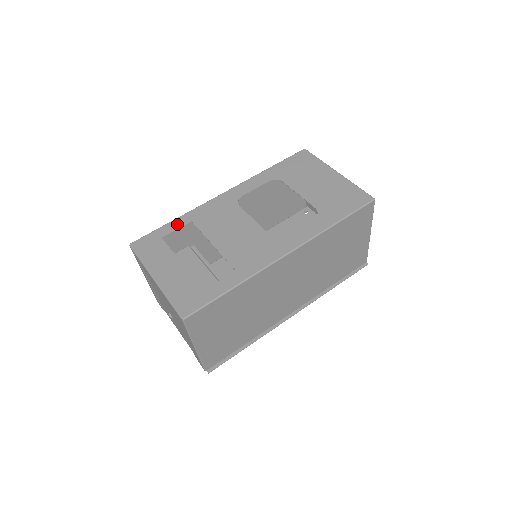
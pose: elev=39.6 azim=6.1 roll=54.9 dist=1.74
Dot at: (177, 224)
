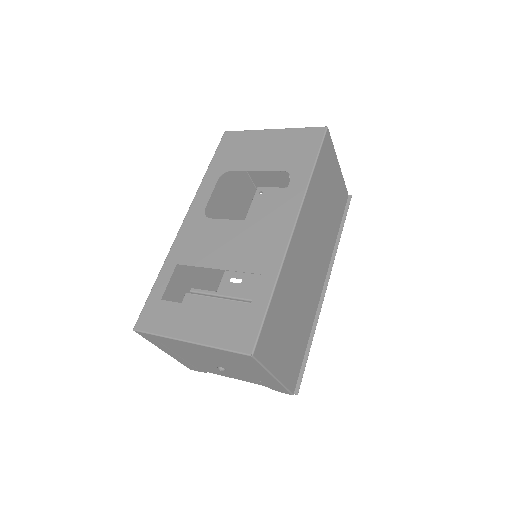
Dot at: (165, 277)
